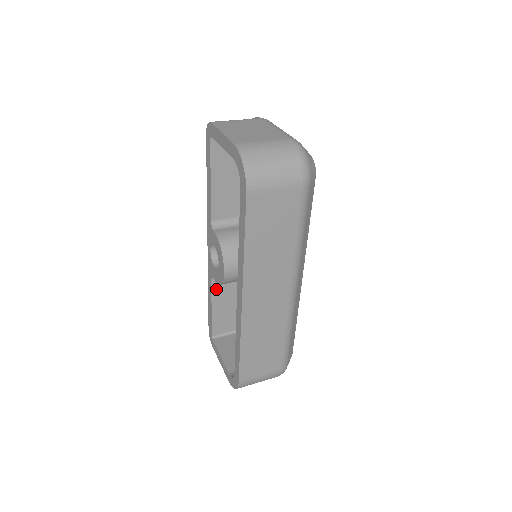
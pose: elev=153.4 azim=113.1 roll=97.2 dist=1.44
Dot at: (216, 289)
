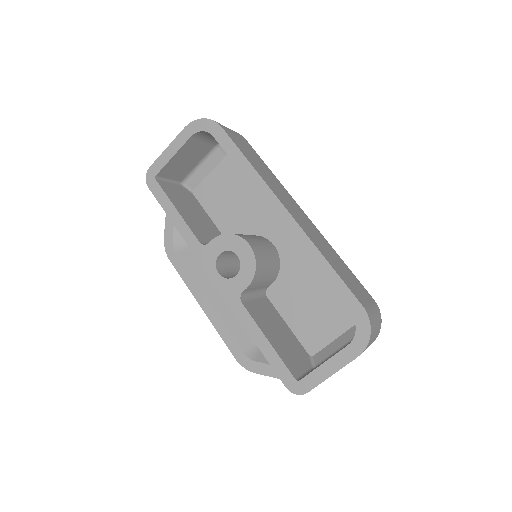
Dot at: (253, 315)
